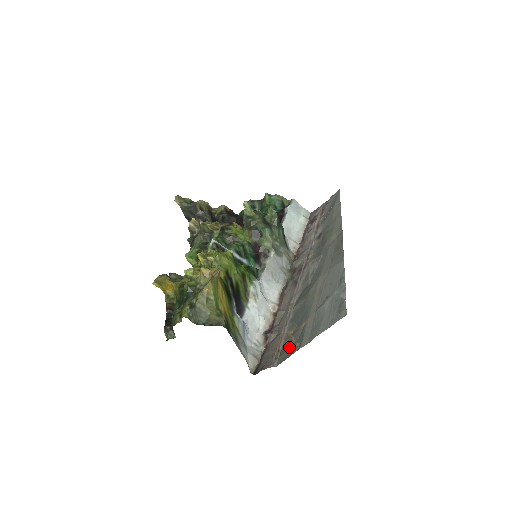
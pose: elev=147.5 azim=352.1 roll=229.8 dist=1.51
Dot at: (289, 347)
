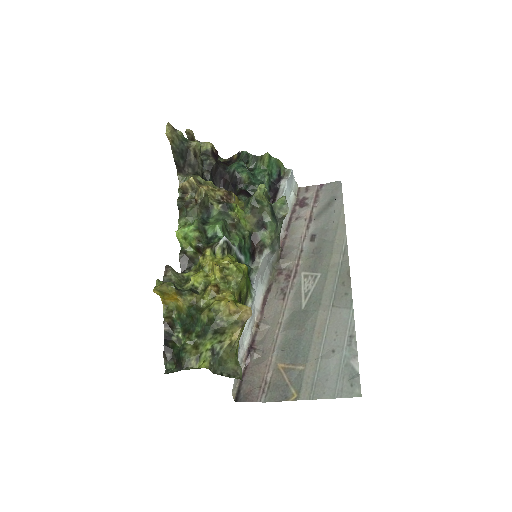
Dot at: (281, 387)
